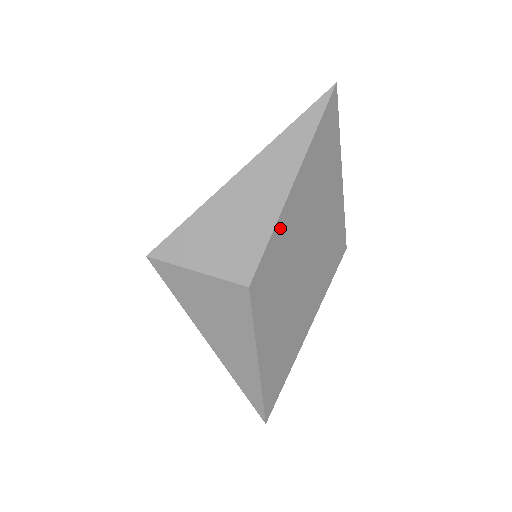
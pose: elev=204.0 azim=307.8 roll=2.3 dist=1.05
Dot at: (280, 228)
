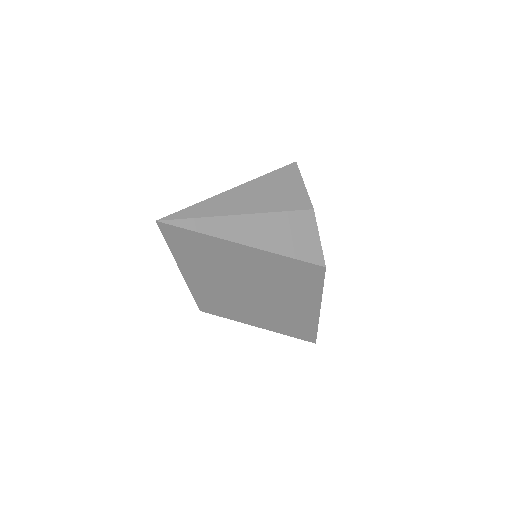
Dot at: (197, 288)
